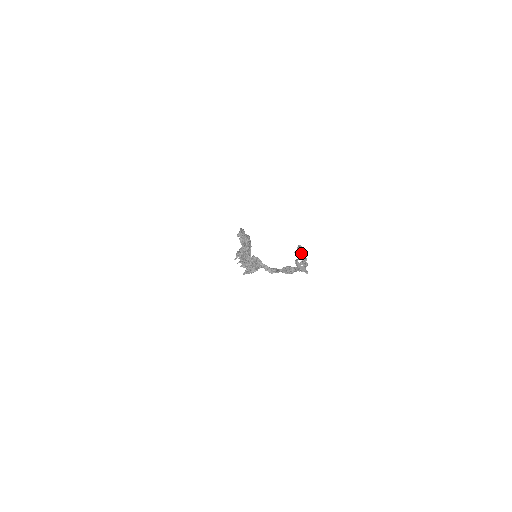
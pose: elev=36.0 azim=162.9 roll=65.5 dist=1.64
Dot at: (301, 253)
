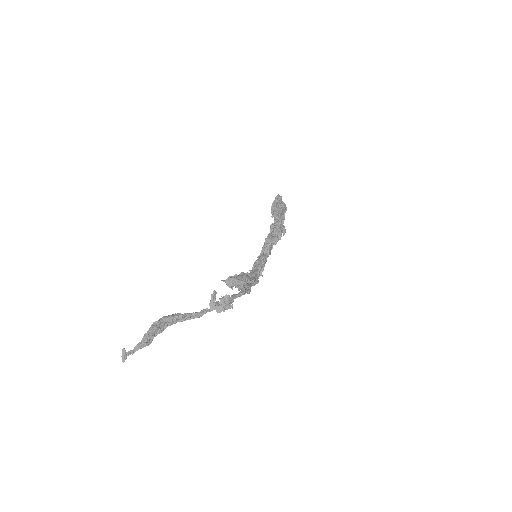
Dot at: (137, 349)
